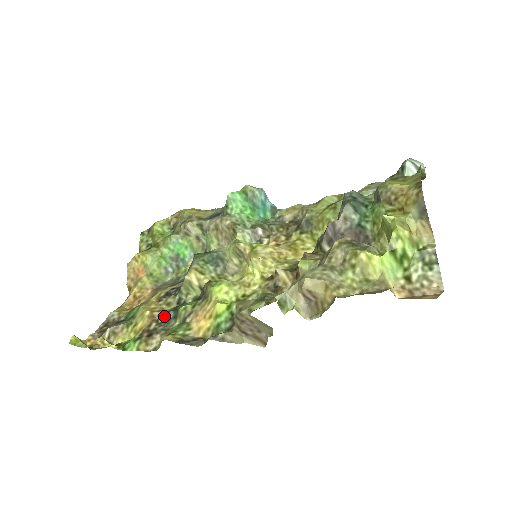
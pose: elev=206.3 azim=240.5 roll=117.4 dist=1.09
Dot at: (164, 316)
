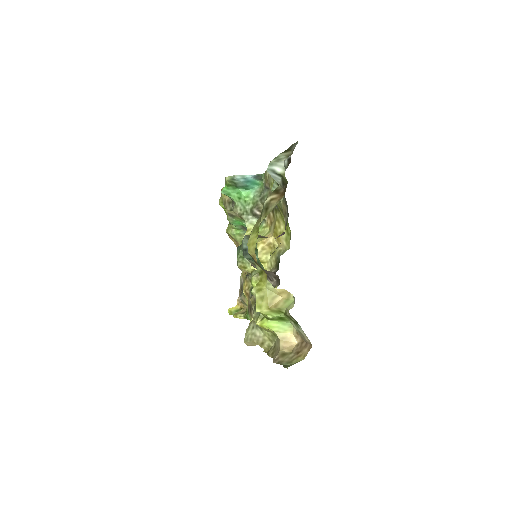
Dot at: (251, 294)
